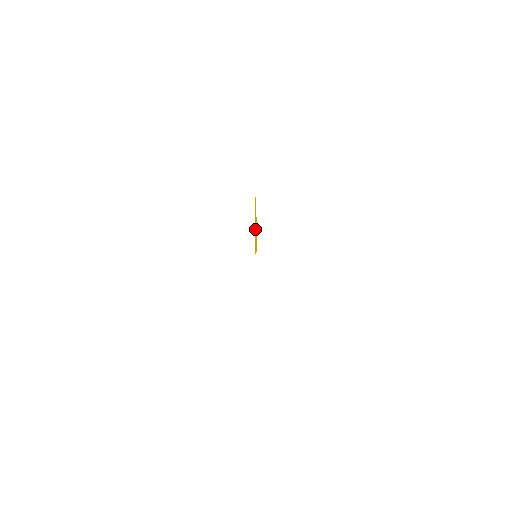
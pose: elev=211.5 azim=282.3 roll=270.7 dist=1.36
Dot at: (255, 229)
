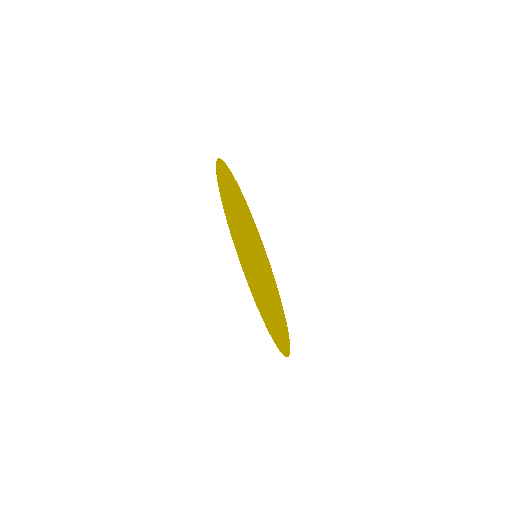
Dot at: (252, 237)
